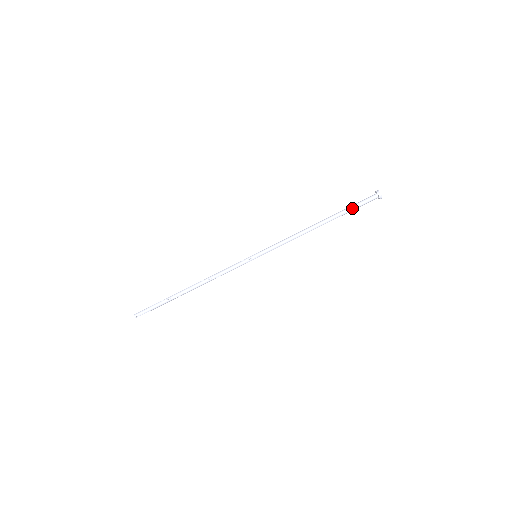
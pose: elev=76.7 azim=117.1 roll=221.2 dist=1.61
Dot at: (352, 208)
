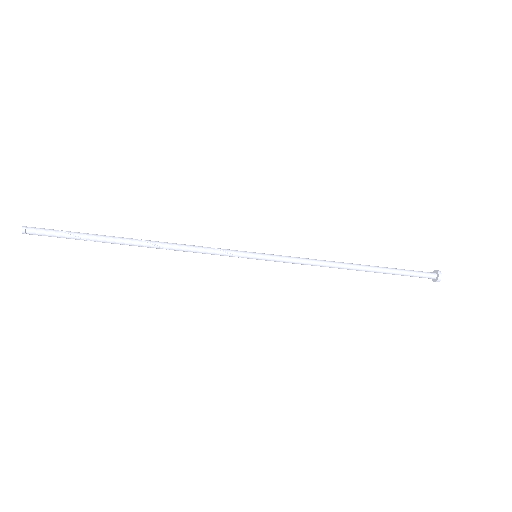
Dot at: occluded
